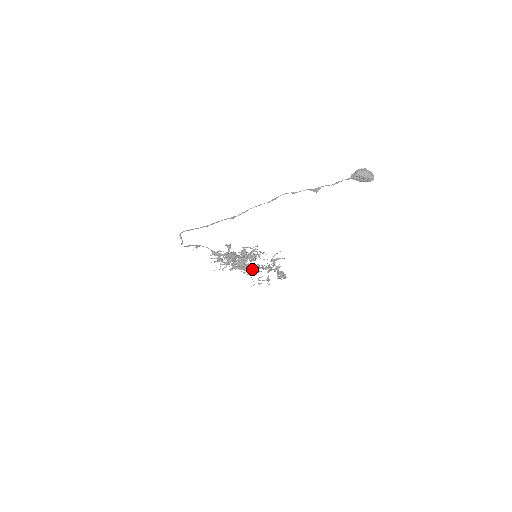
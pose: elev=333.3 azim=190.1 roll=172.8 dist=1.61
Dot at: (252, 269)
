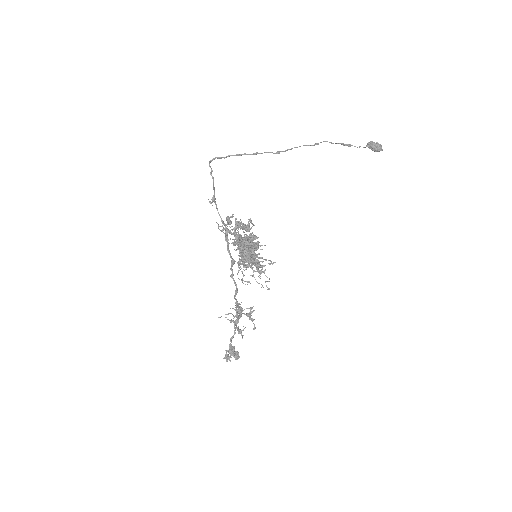
Dot at: occluded
